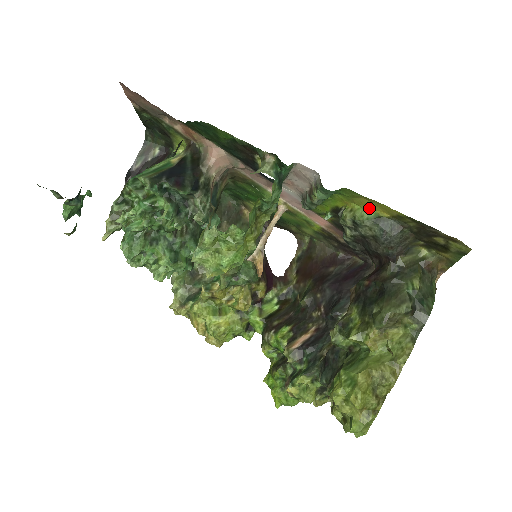
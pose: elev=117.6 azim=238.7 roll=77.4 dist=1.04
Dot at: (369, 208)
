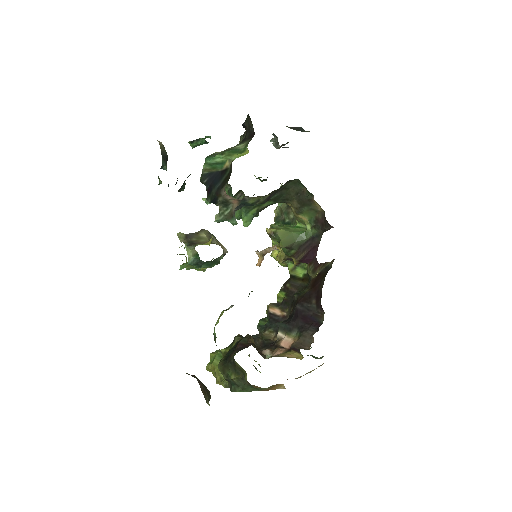
Dot at: (214, 329)
